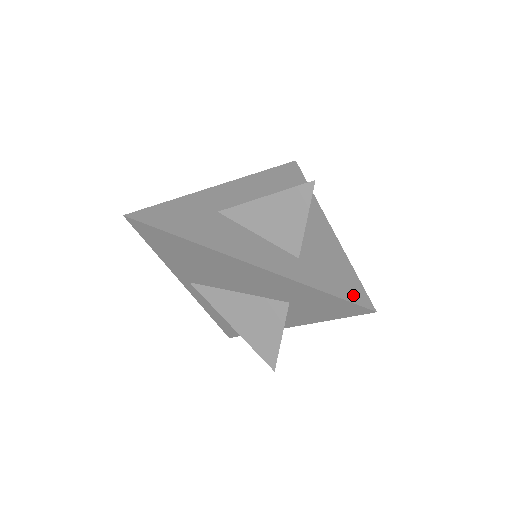
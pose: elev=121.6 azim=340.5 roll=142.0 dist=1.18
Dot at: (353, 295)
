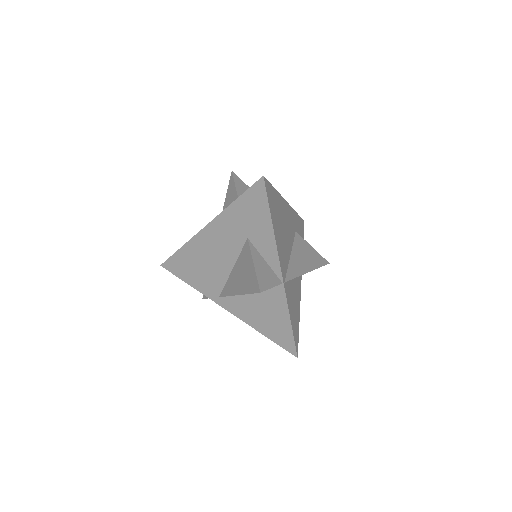
Dot at: occluded
